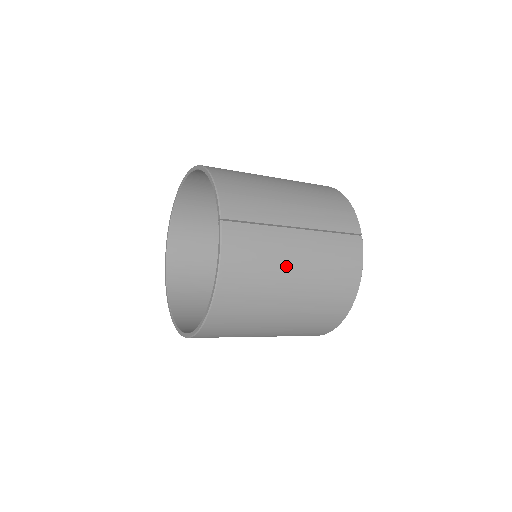
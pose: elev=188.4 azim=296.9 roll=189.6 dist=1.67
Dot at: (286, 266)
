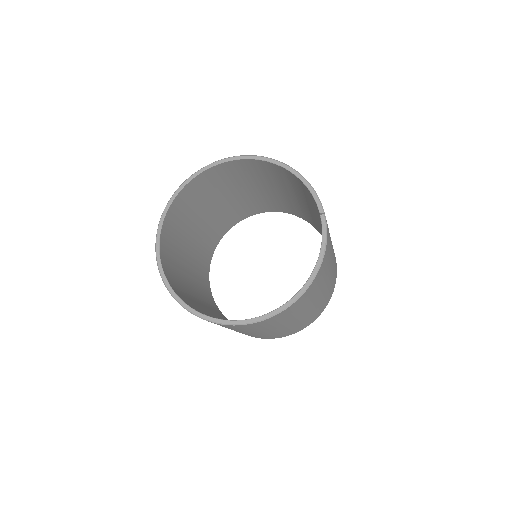
Dot at: (330, 267)
